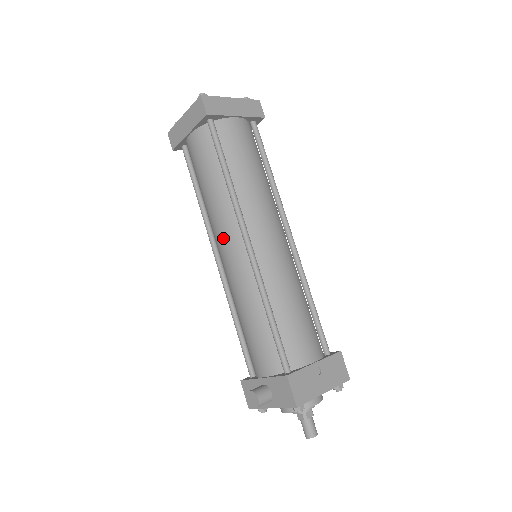
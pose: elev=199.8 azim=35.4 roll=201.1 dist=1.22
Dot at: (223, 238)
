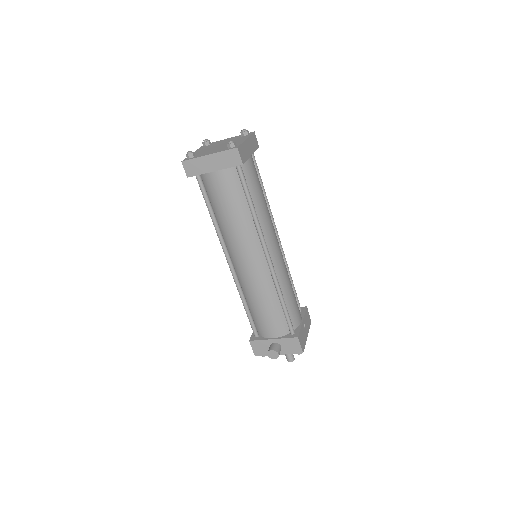
Dot at: (245, 253)
